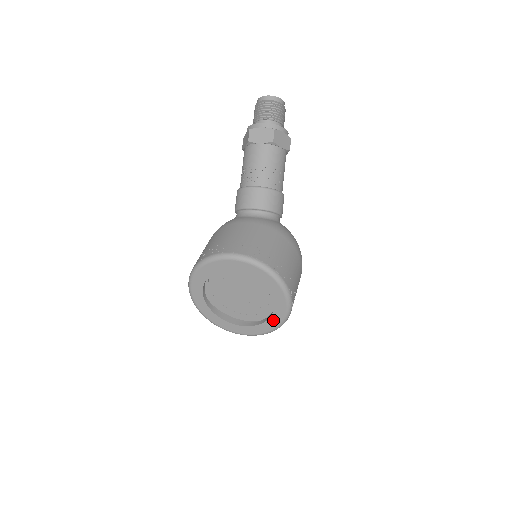
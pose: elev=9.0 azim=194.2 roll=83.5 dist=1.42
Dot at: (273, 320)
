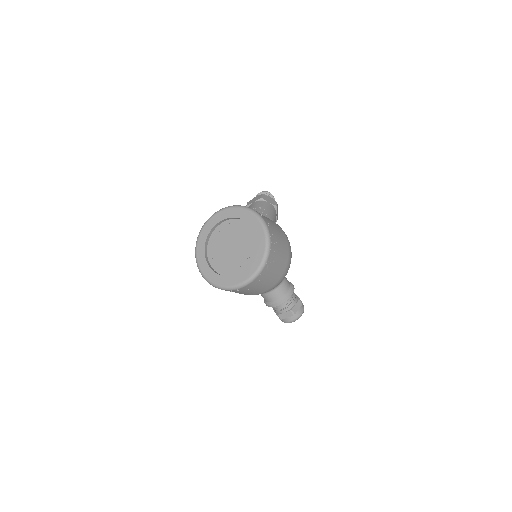
Dot at: (258, 252)
